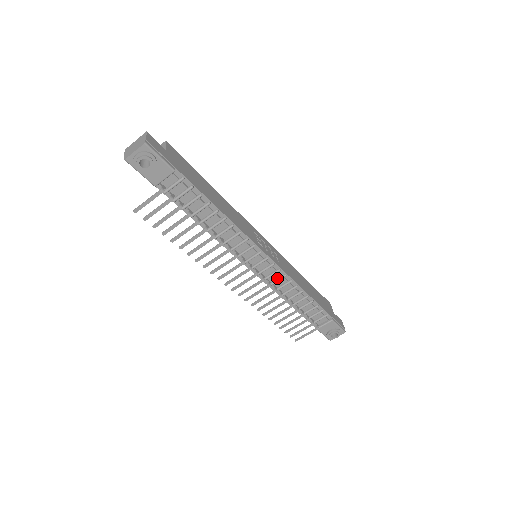
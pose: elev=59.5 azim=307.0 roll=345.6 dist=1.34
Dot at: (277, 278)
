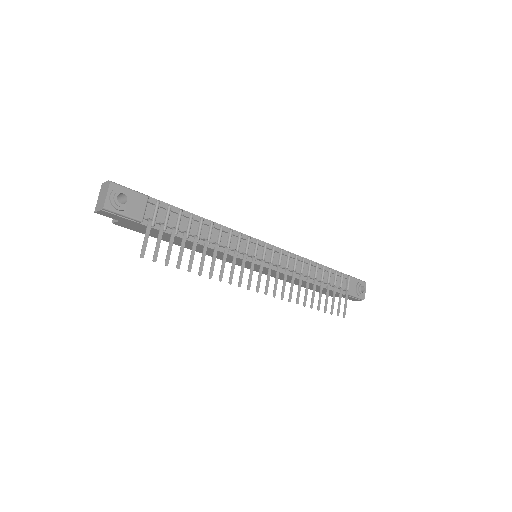
Dot at: (286, 261)
